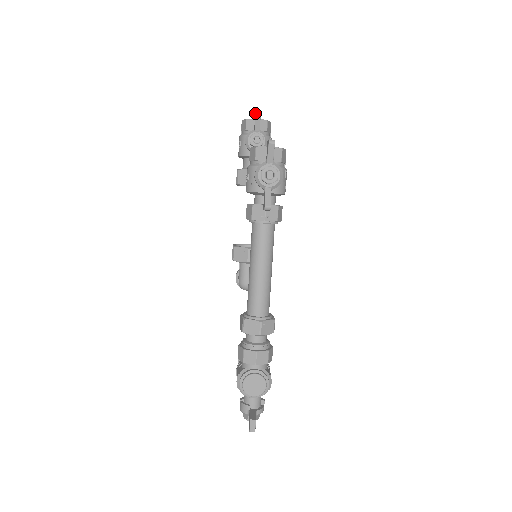
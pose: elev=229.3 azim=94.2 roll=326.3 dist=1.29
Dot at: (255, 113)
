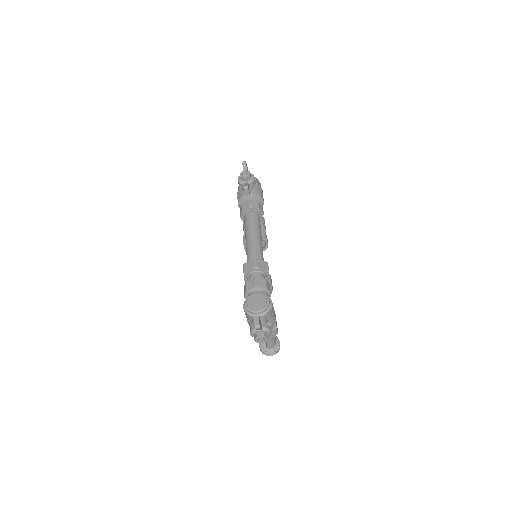
Dot at: occluded
